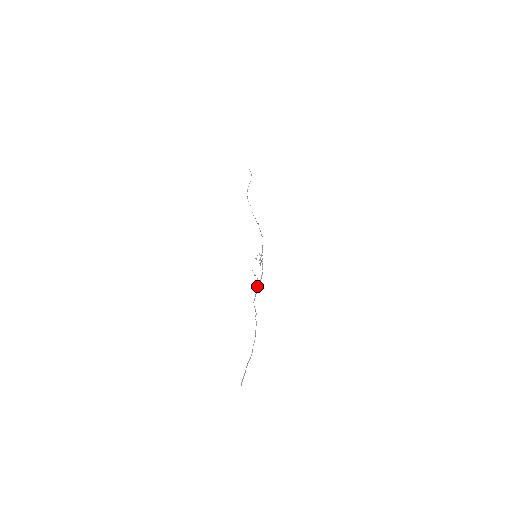
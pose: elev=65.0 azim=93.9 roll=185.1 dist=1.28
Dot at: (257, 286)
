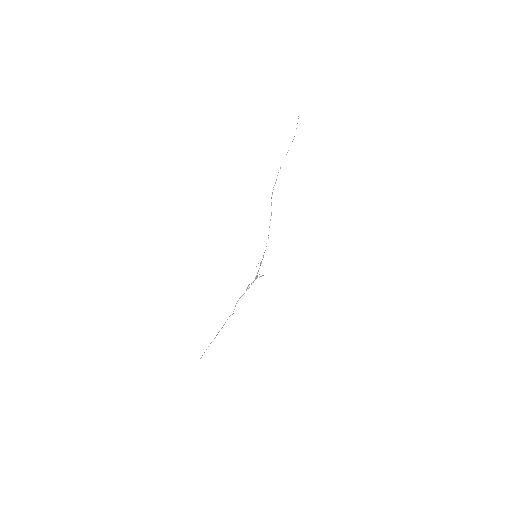
Dot at: occluded
